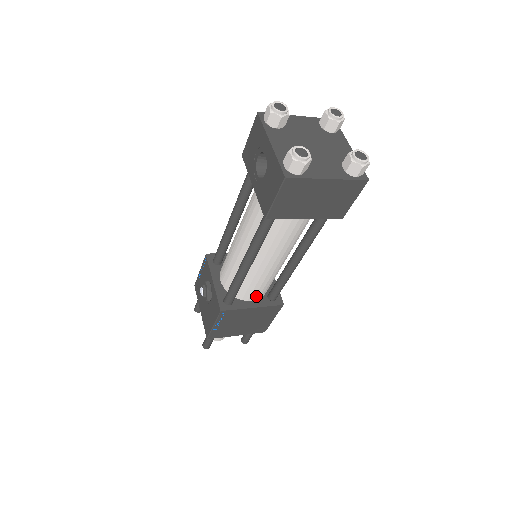
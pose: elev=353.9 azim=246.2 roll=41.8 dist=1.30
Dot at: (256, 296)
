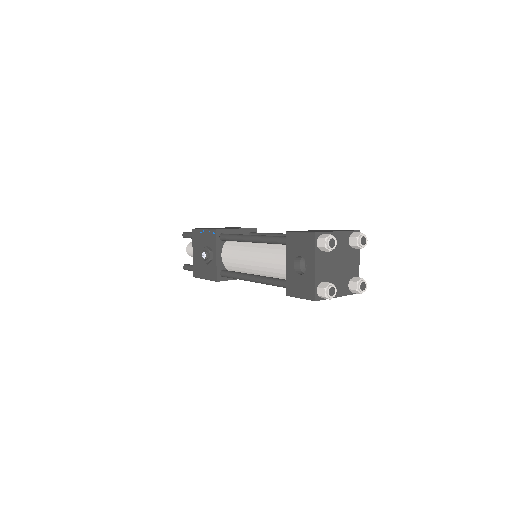
Dot at: occluded
